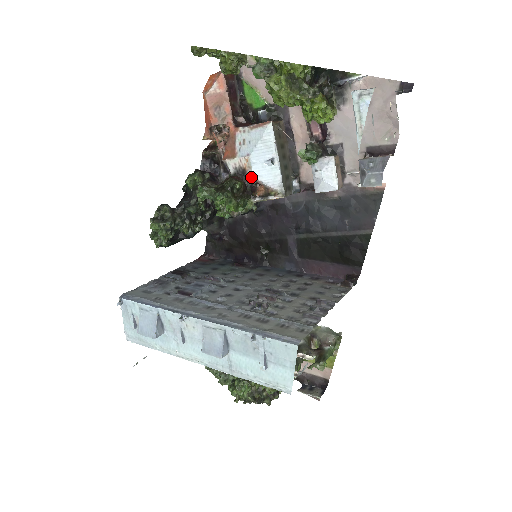
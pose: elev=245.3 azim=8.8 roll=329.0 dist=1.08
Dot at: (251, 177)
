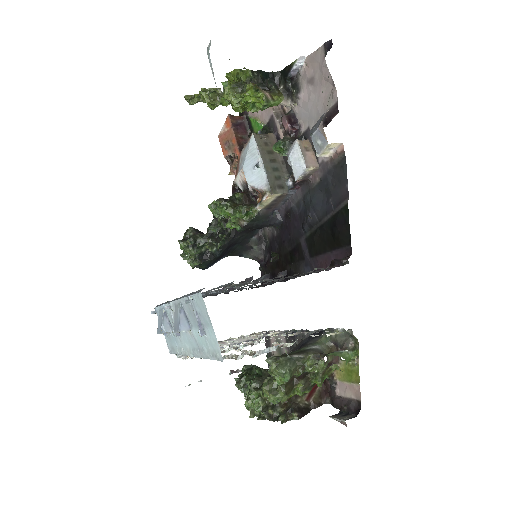
Dot at: (248, 186)
